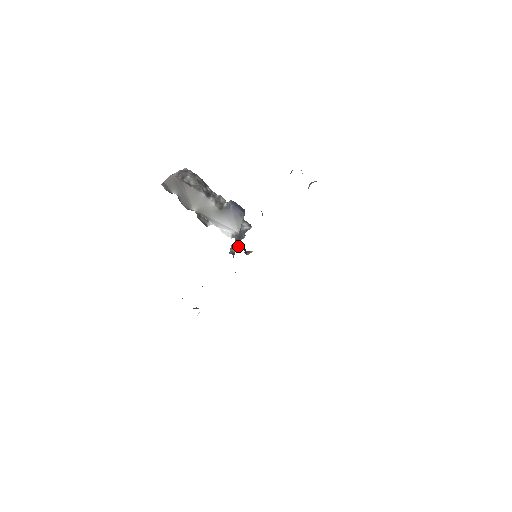
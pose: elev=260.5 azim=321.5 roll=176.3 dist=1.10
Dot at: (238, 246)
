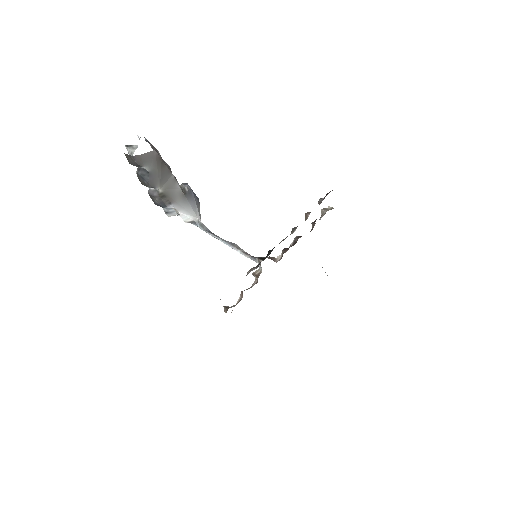
Dot at: occluded
